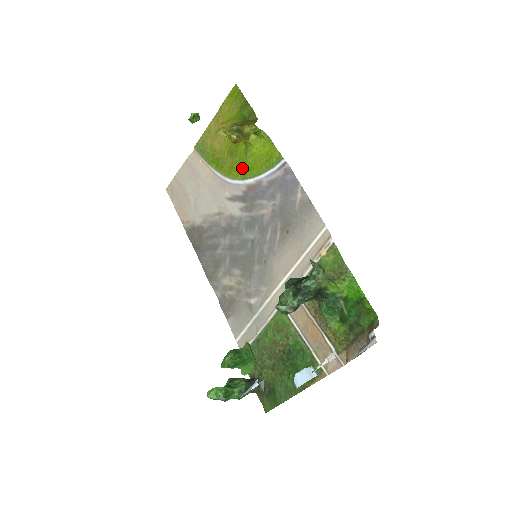
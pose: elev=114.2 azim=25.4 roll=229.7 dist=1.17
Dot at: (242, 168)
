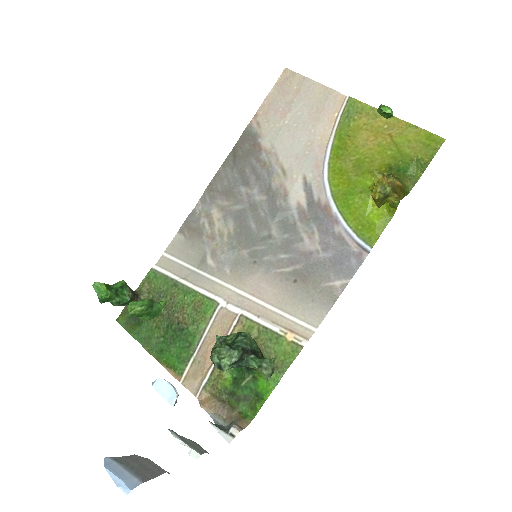
Dot at: (345, 190)
